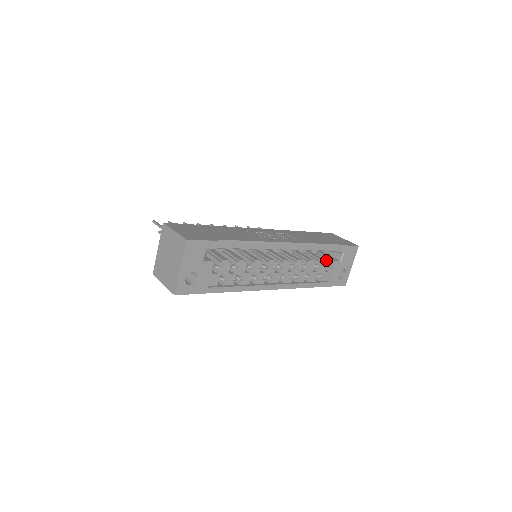
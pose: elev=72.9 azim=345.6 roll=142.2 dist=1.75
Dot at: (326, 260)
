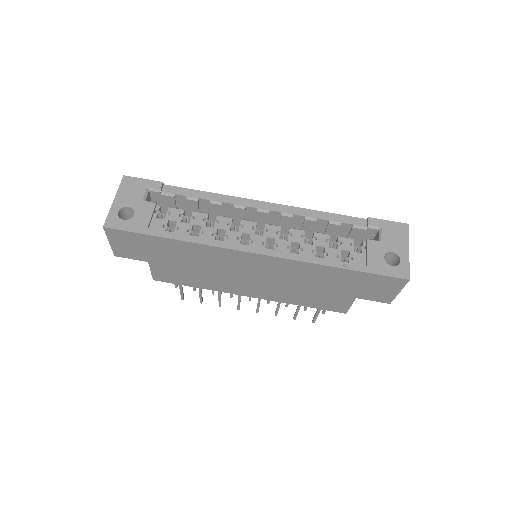
Dot at: occluded
